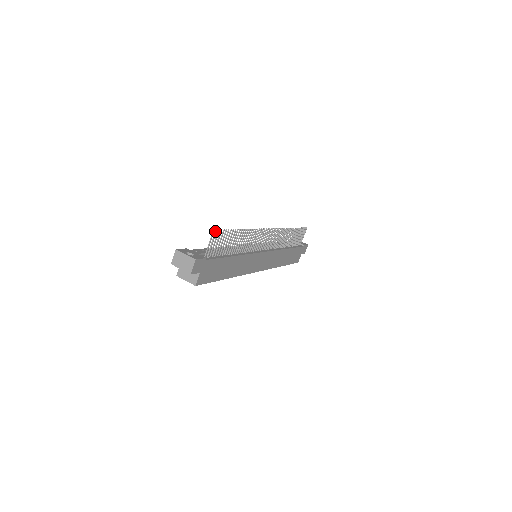
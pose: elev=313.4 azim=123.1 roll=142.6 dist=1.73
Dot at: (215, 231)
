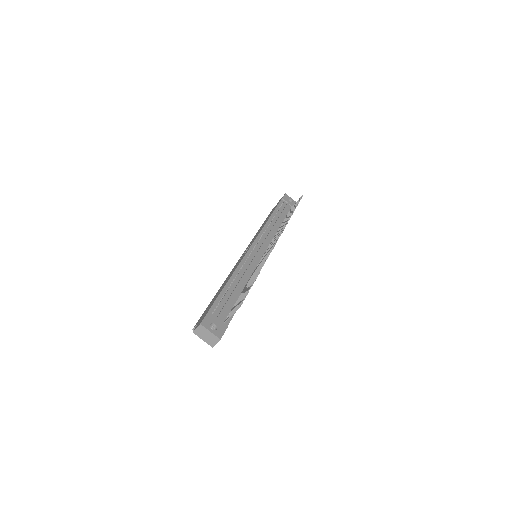
Dot at: (241, 304)
